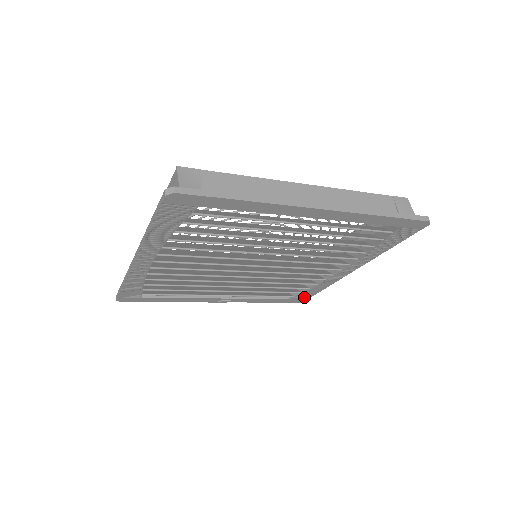
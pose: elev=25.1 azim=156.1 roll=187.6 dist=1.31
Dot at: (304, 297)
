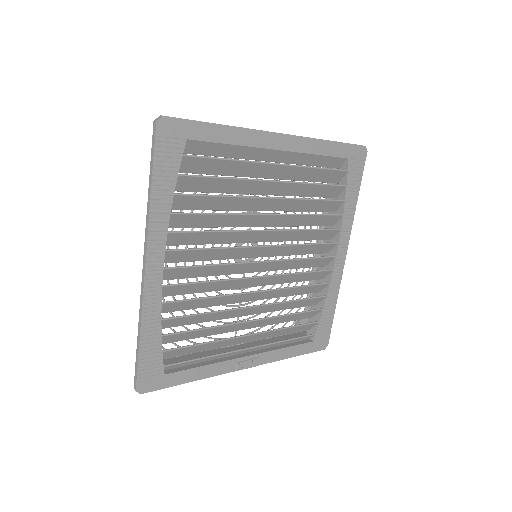
Dot at: (325, 333)
